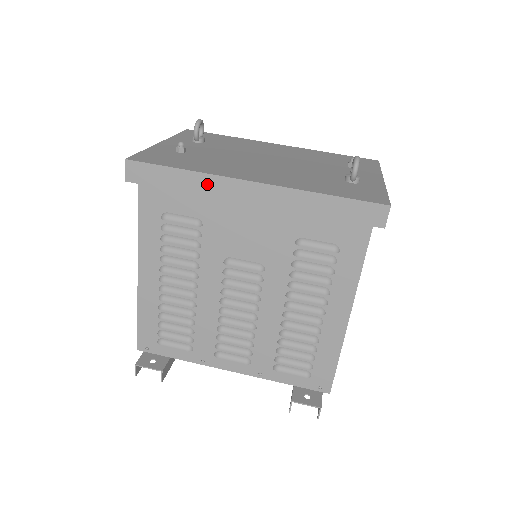
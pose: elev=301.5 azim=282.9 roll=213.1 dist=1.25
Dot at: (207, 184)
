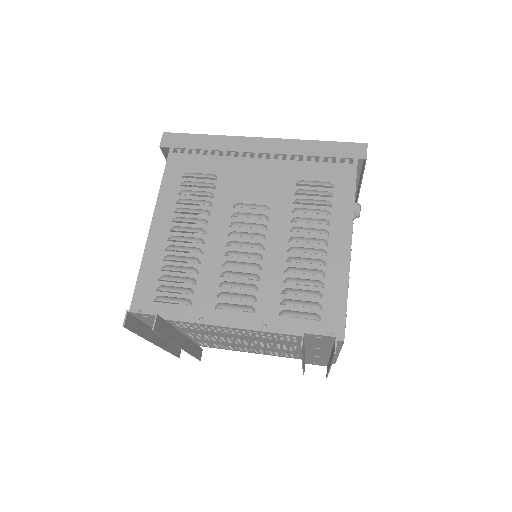
Dot at: (226, 143)
